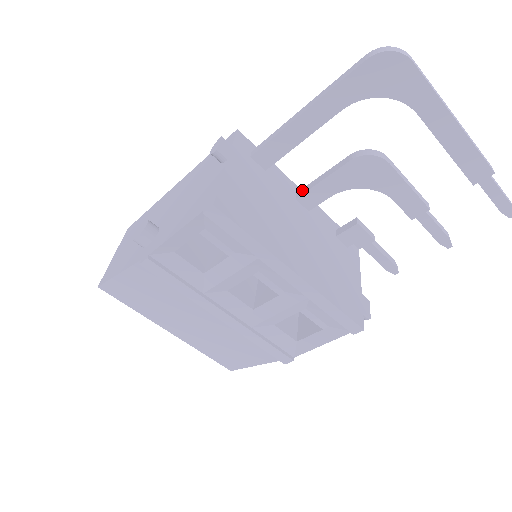
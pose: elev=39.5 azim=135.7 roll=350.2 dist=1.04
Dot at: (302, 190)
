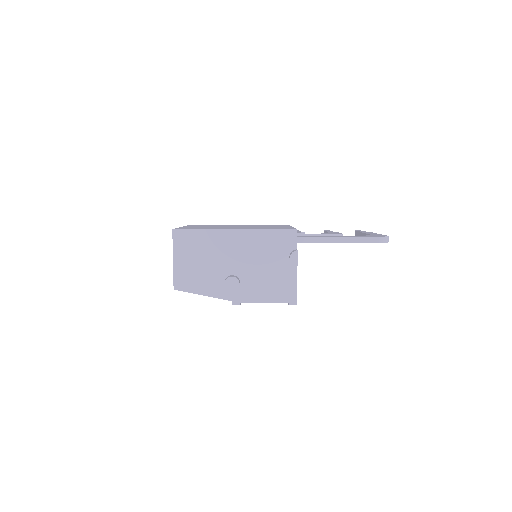
Dot at: occluded
